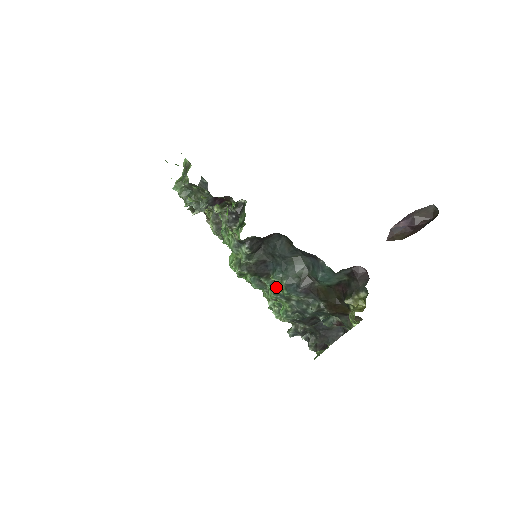
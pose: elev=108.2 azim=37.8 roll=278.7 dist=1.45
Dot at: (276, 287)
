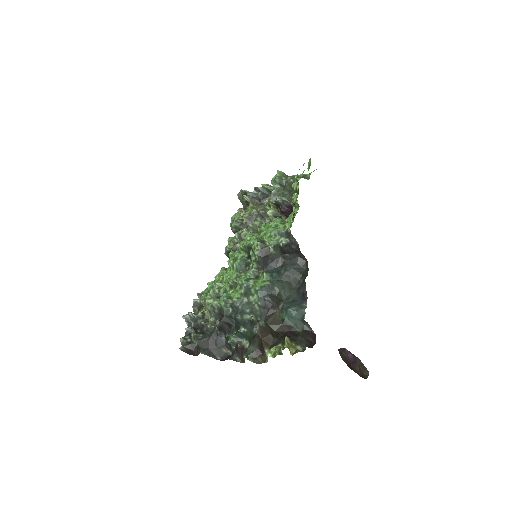
Dot at: (253, 280)
